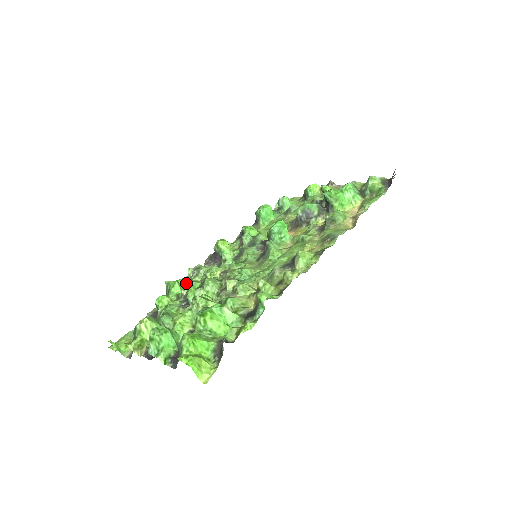
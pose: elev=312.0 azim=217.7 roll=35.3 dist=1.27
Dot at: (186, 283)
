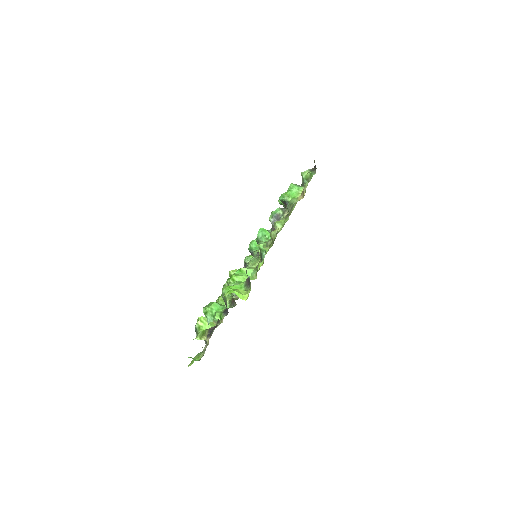
Dot at: occluded
